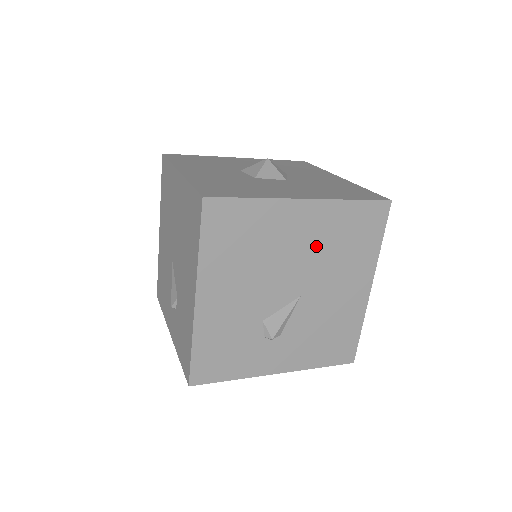
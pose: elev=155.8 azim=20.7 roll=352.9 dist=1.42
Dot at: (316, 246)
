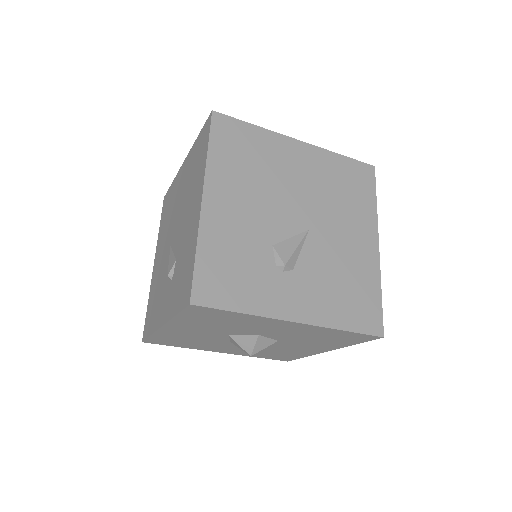
Dot at: (316, 184)
